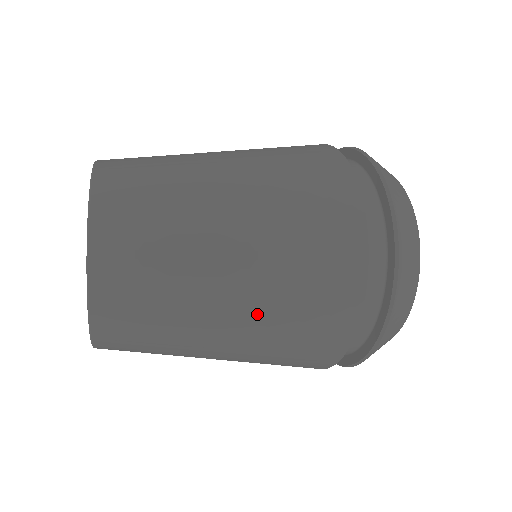
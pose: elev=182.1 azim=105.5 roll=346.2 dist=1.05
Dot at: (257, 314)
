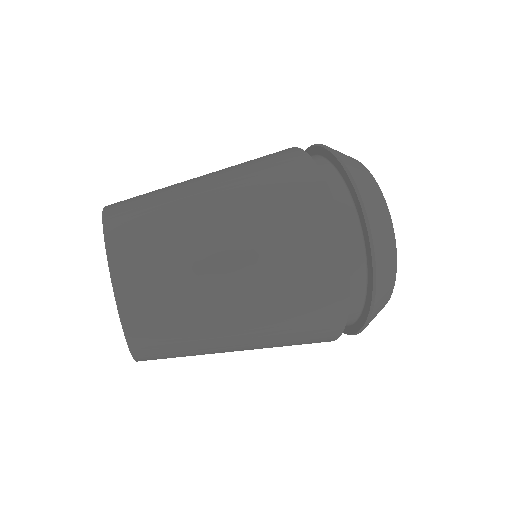
Dot at: occluded
